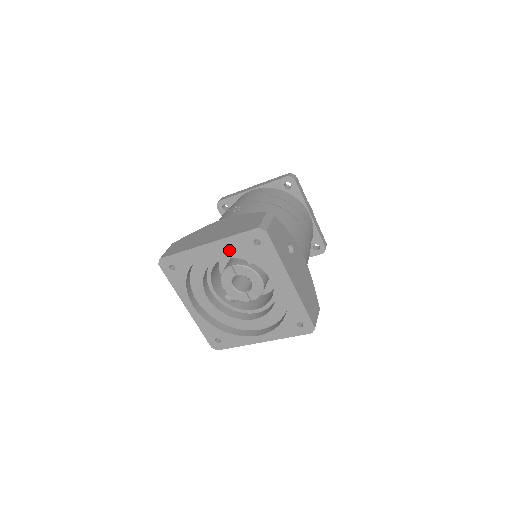
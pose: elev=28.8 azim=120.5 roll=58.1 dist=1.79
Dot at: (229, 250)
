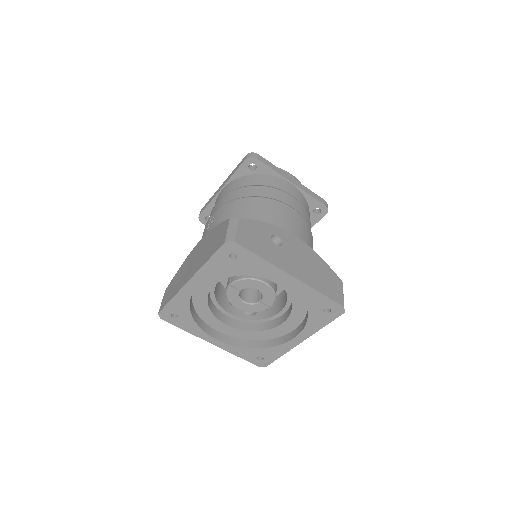
Dot at: occluded
